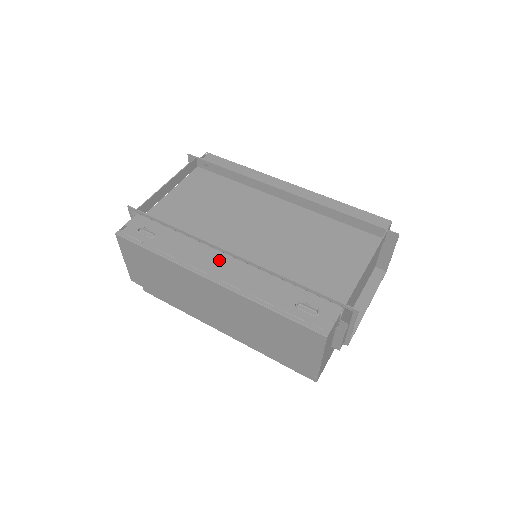
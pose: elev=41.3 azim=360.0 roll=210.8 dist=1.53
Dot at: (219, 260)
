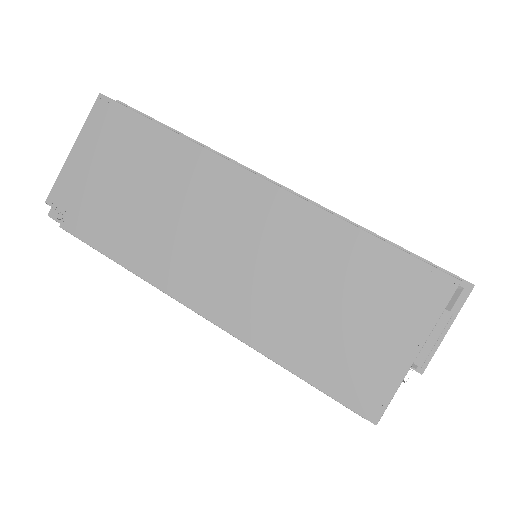
Dot at: occluded
